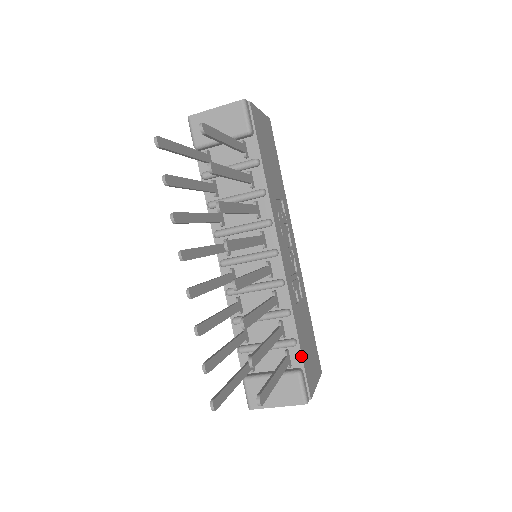
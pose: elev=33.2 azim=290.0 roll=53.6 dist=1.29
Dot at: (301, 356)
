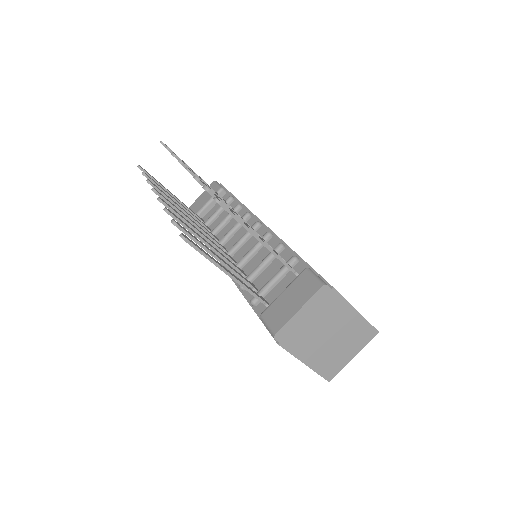
Dot at: (307, 264)
